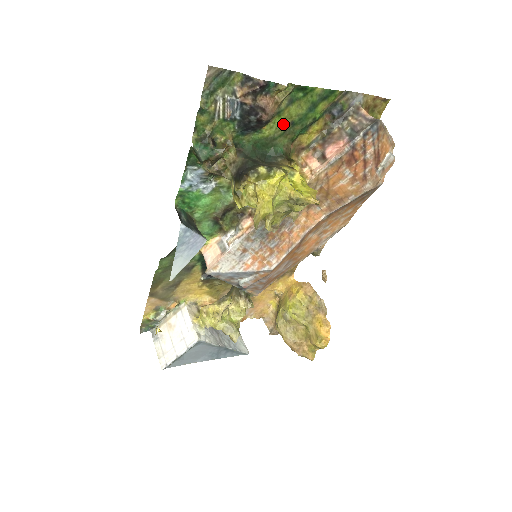
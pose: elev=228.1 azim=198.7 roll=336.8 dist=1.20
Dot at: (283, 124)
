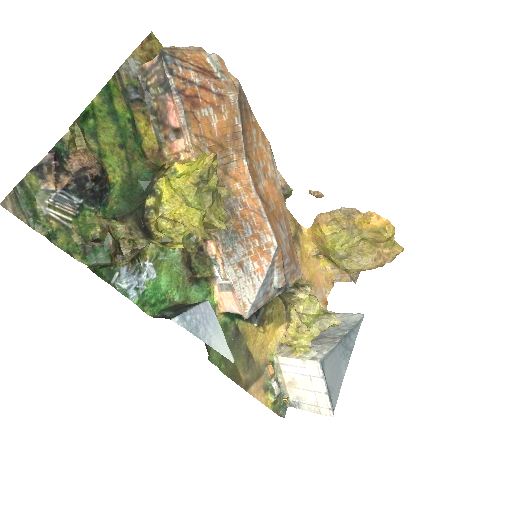
Dot at: (117, 157)
